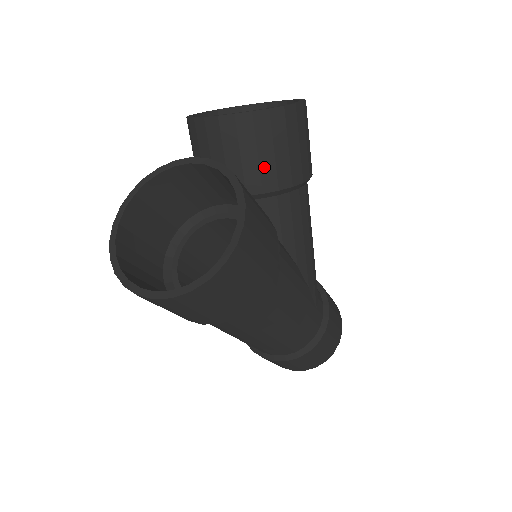
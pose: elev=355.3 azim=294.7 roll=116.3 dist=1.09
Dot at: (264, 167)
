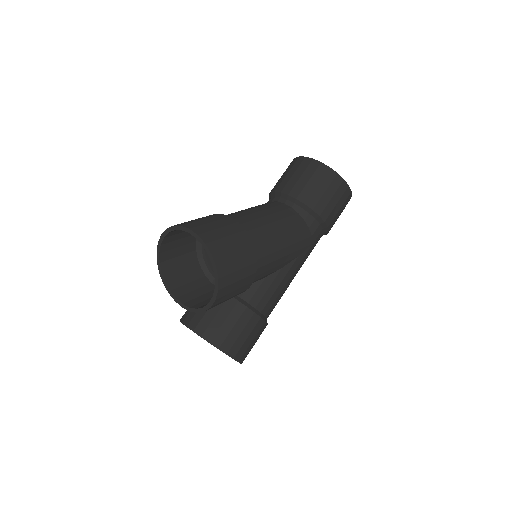
Dot at: occluded
